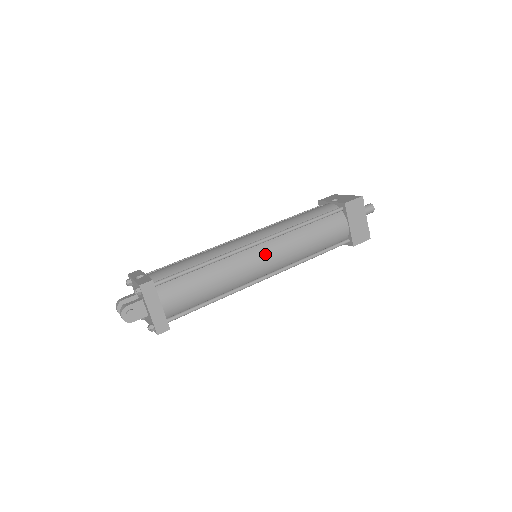
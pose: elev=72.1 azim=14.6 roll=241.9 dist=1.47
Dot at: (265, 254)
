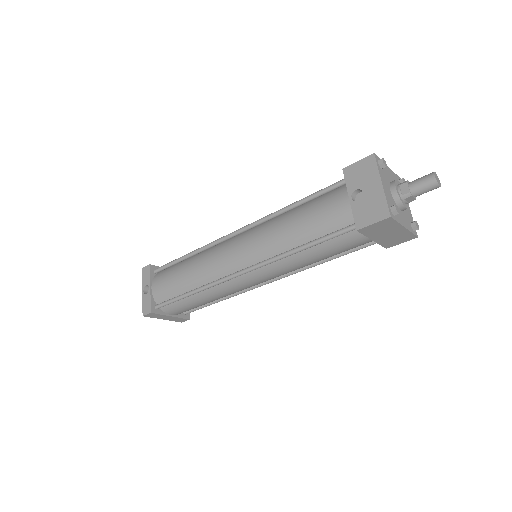
Dot at: (255, 279)
